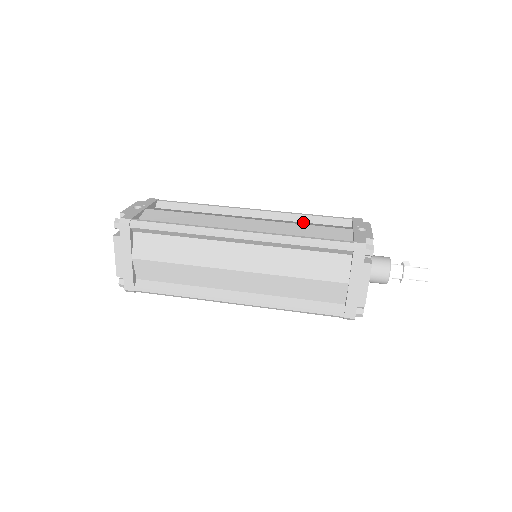
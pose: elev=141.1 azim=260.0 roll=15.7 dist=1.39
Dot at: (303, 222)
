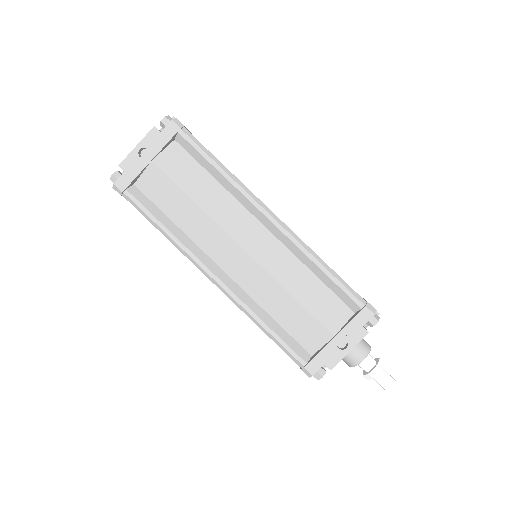
Dot at: (312, 272)
